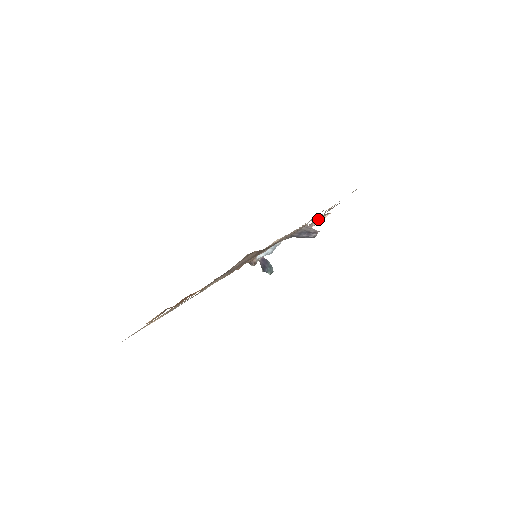
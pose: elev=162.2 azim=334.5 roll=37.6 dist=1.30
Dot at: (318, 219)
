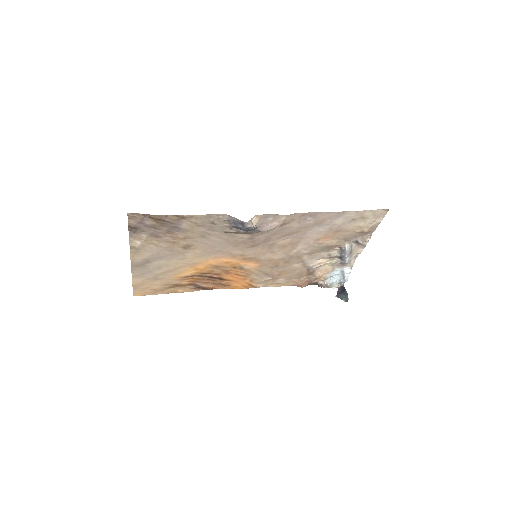
Dot at: (275, 220)
